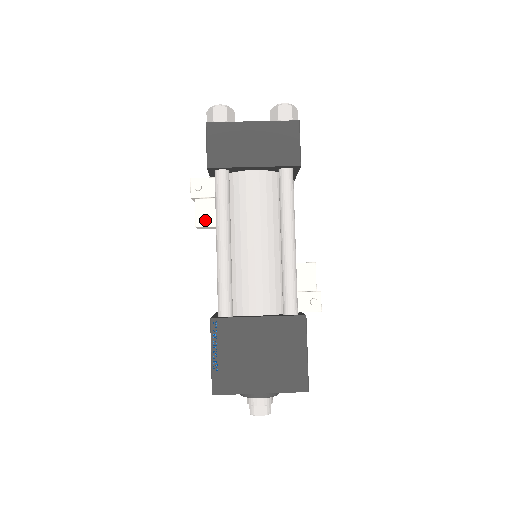
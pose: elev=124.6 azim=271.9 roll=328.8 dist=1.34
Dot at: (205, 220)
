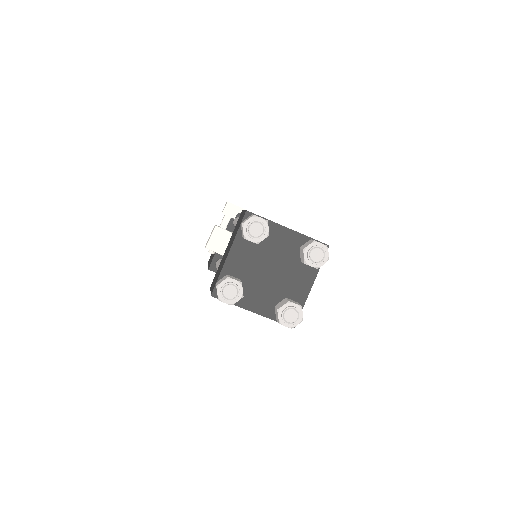
Dot at: occluded
